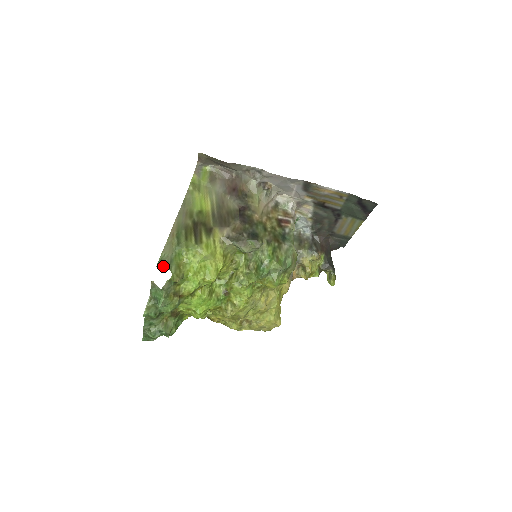
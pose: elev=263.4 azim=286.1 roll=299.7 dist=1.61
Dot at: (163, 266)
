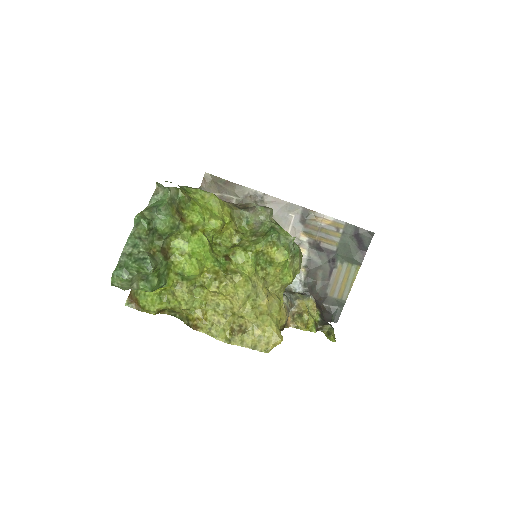
Dot at: occluded
